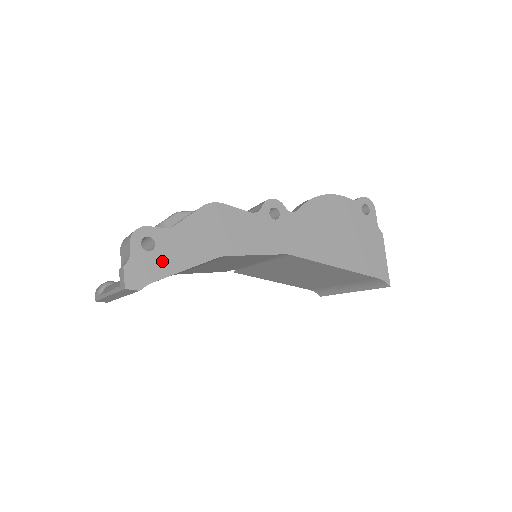
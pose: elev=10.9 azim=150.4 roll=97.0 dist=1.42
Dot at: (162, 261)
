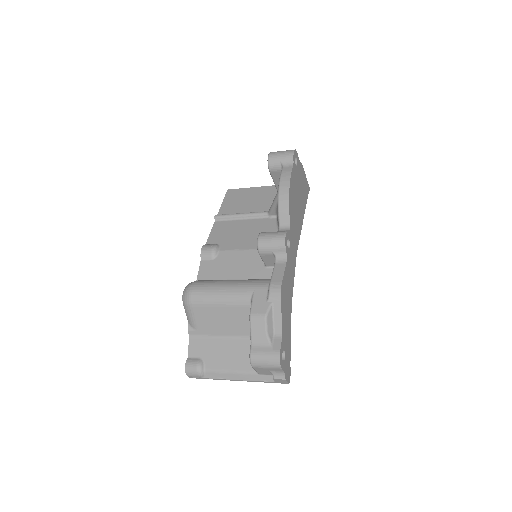
Dot at: (288, 351)
